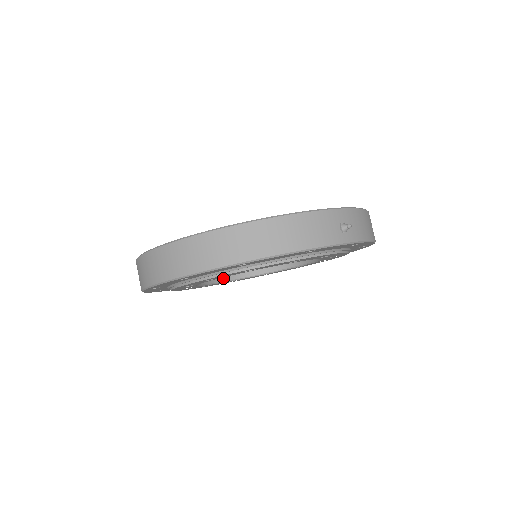
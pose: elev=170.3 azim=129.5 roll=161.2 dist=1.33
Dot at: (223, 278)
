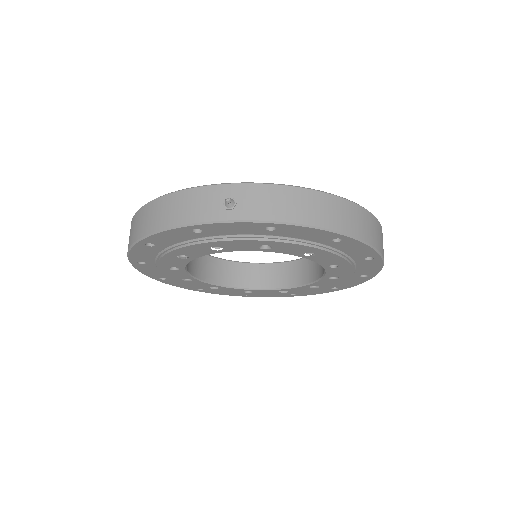
Dot at: (263, 285)
